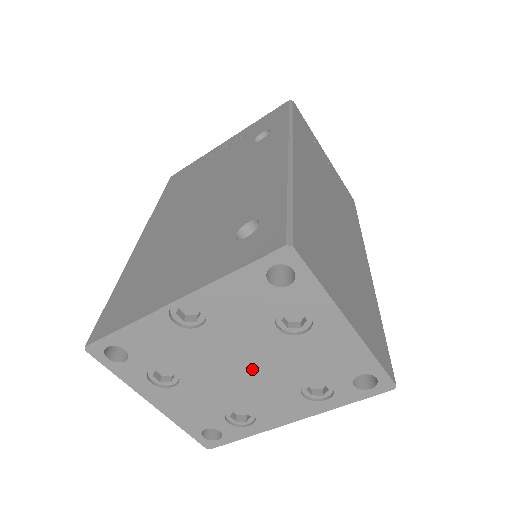
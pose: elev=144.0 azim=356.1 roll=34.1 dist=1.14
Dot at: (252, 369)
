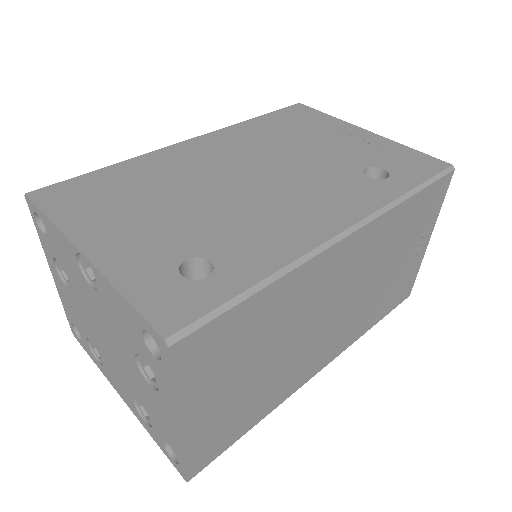
Dot at: (112, 348)
